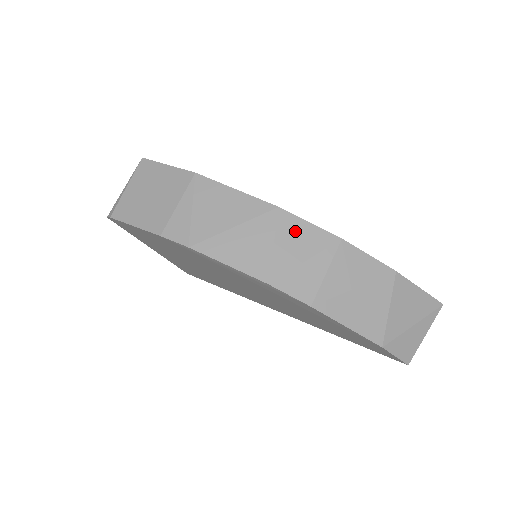
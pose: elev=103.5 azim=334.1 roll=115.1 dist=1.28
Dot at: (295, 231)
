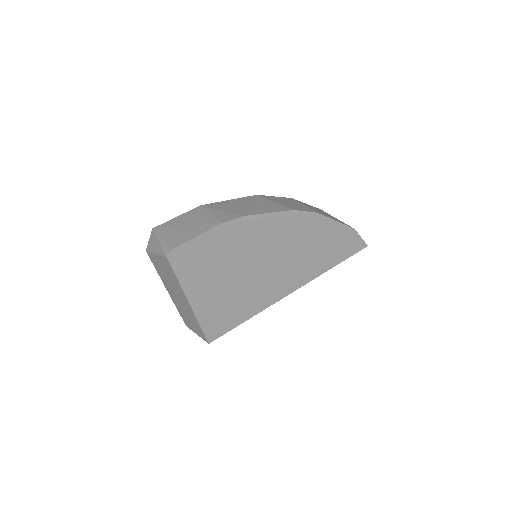
Dot at: (274, 199)
